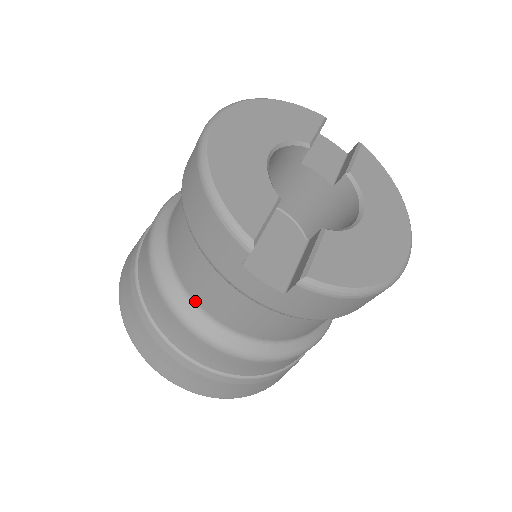
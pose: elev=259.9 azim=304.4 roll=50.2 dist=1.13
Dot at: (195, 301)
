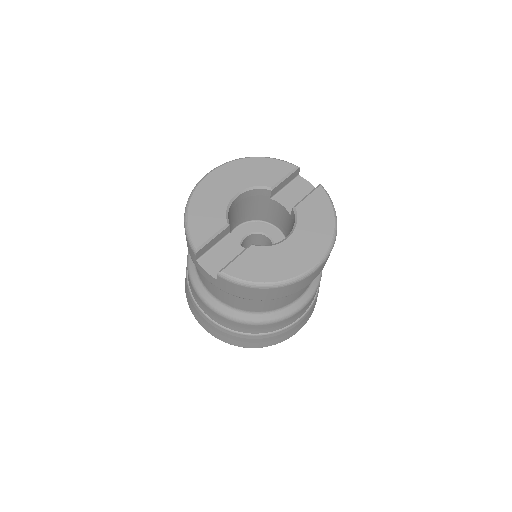
Dot at: (200, 279)
